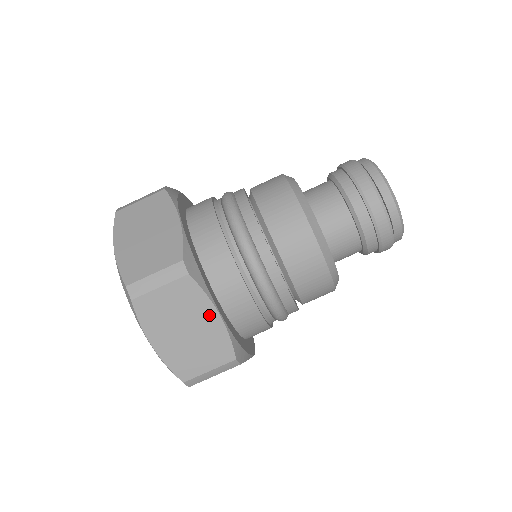
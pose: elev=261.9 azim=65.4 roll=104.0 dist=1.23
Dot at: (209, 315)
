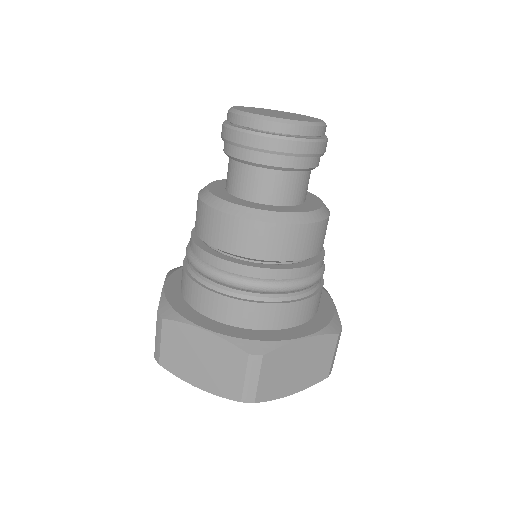
Dot at: (299, 347)
